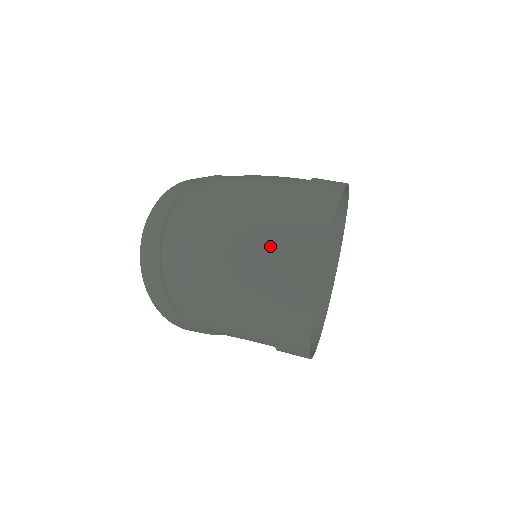
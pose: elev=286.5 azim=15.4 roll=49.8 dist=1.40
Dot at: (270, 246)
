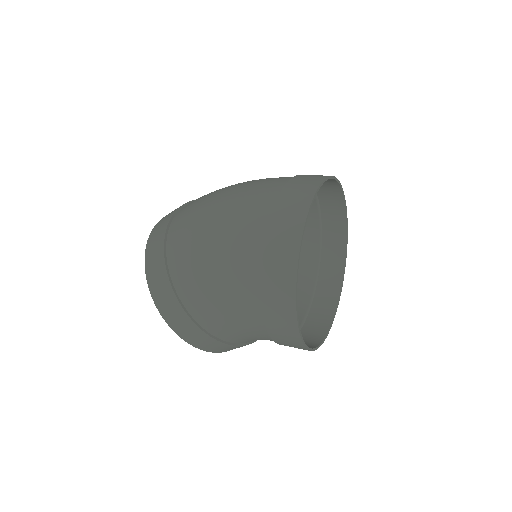
Dot at: (272, 186)
